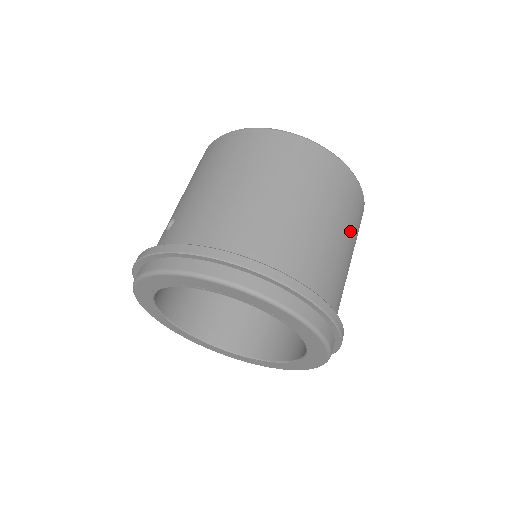
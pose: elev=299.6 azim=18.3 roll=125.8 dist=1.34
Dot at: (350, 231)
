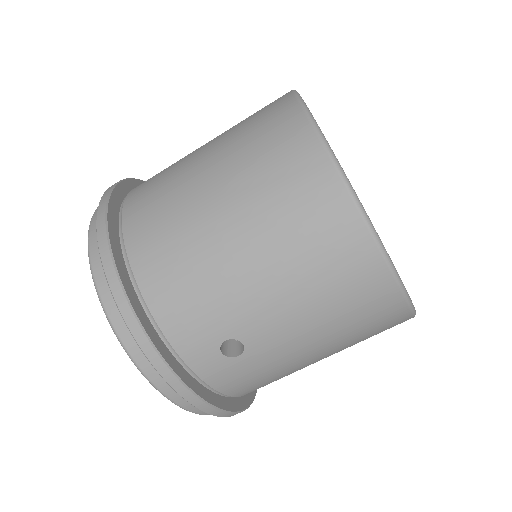
Dot at: occluded
